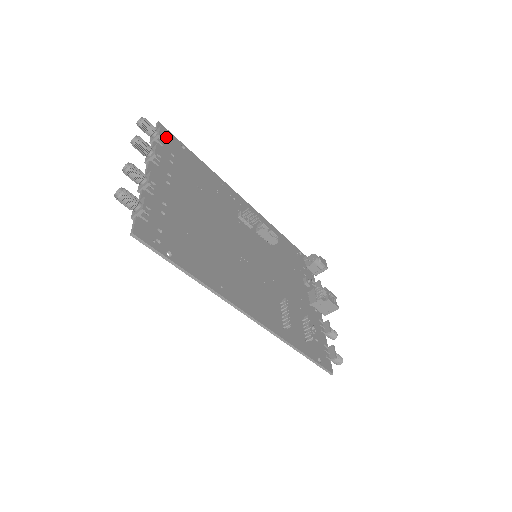
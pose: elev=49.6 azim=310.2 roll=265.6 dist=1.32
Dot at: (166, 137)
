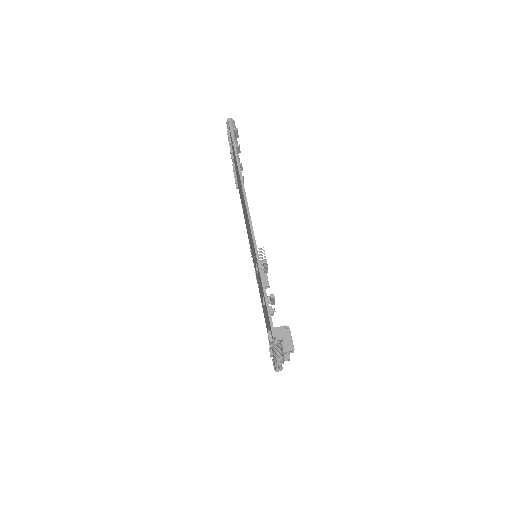
Dot at: occluded
